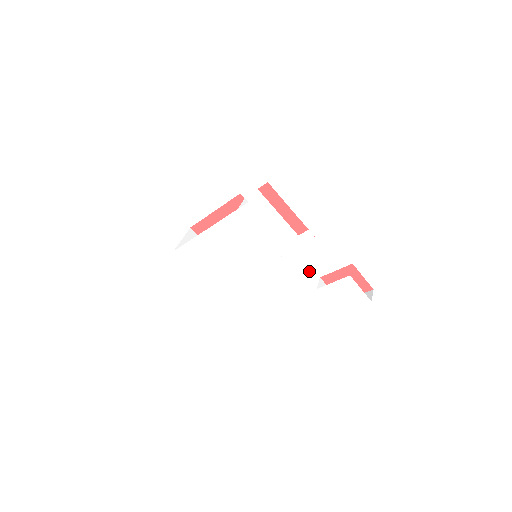
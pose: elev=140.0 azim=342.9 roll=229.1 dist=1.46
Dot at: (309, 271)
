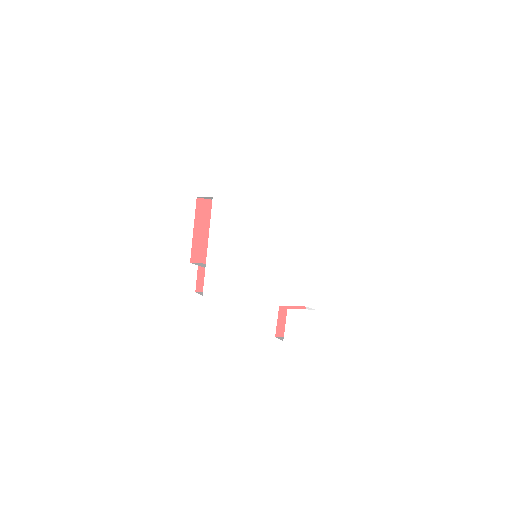
Dot at: (295, 290)
